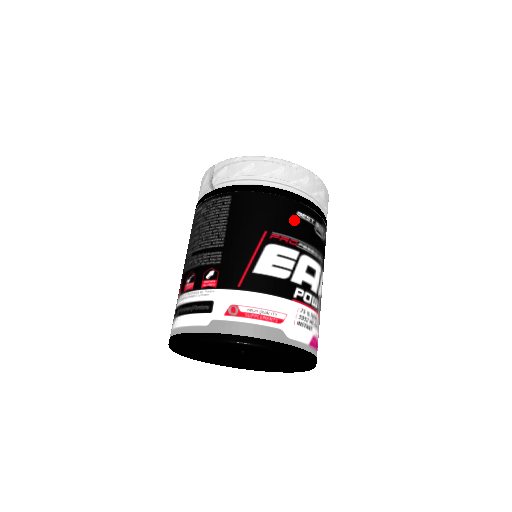
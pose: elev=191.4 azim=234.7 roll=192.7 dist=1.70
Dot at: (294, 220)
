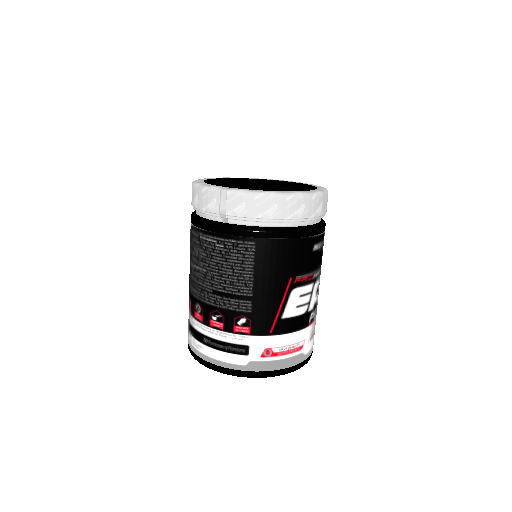
Dot at: (311, 256)
